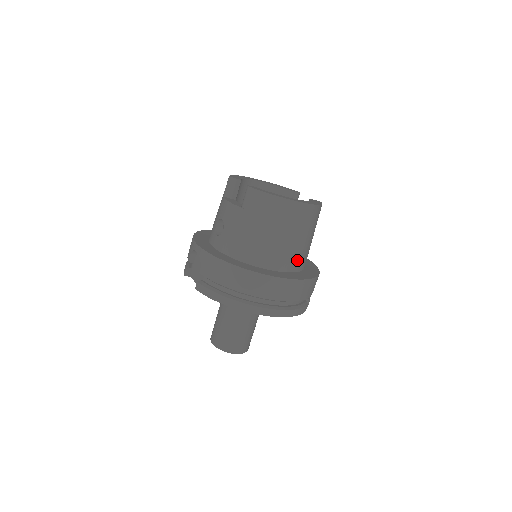
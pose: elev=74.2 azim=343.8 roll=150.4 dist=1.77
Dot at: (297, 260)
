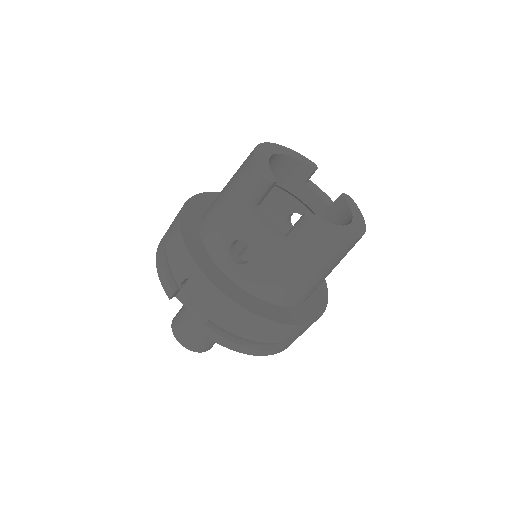
Dot at: occluded
